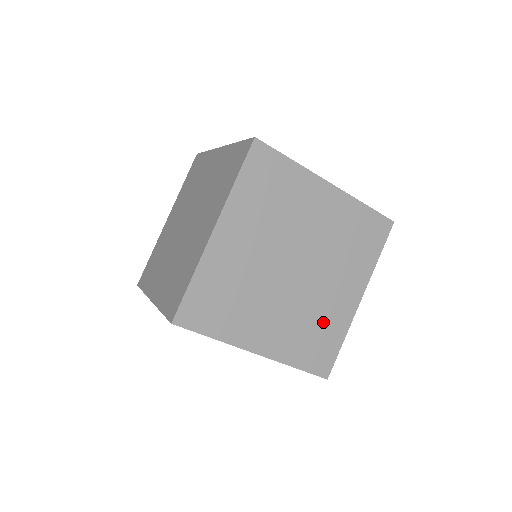
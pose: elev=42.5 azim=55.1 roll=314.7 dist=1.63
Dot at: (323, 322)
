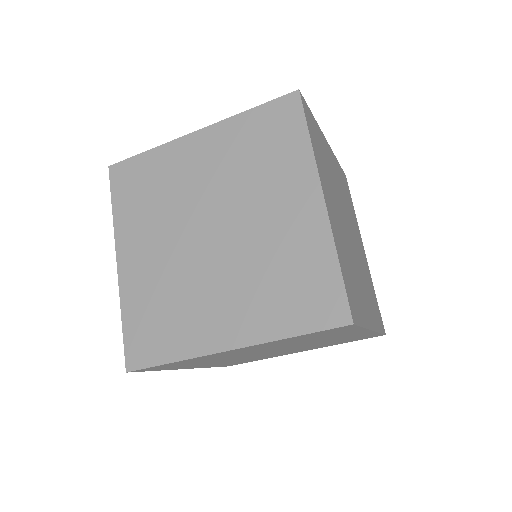
Dot at: (368, 280)
